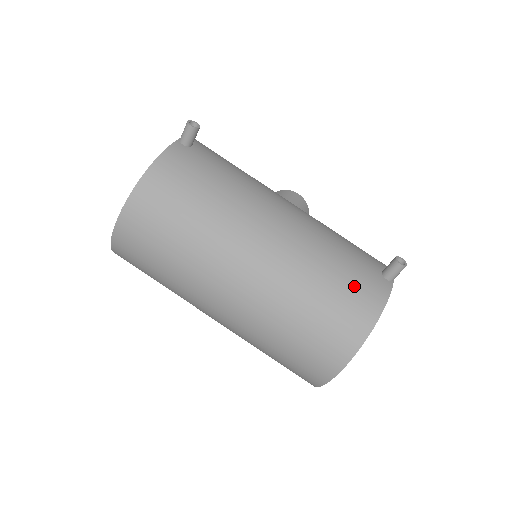
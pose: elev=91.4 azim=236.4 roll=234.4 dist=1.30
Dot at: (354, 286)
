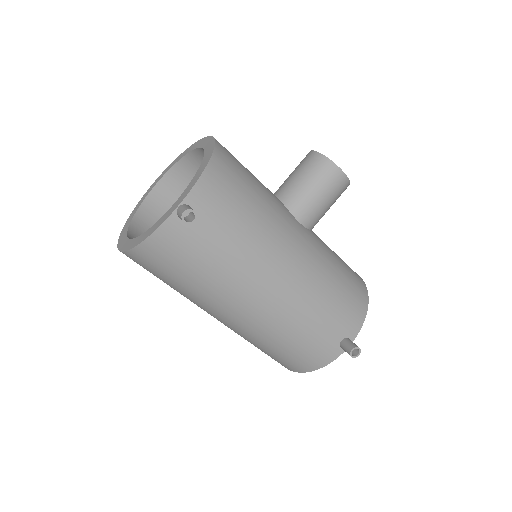
Dot at: (306, 352)
